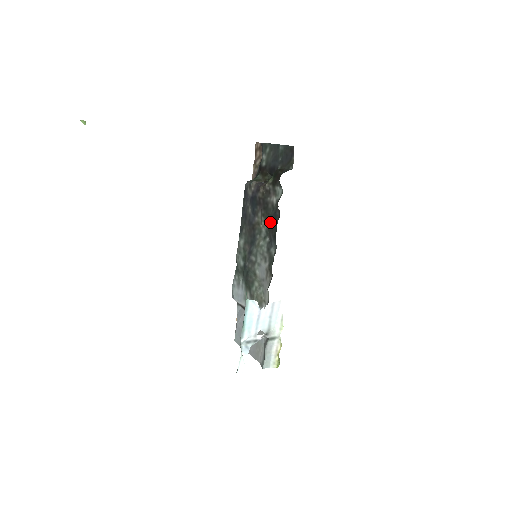
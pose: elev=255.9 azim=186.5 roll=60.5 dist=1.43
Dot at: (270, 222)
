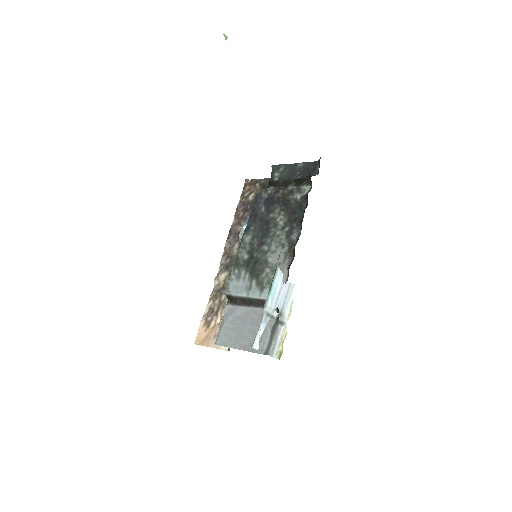
Dot at: (292, 213)
